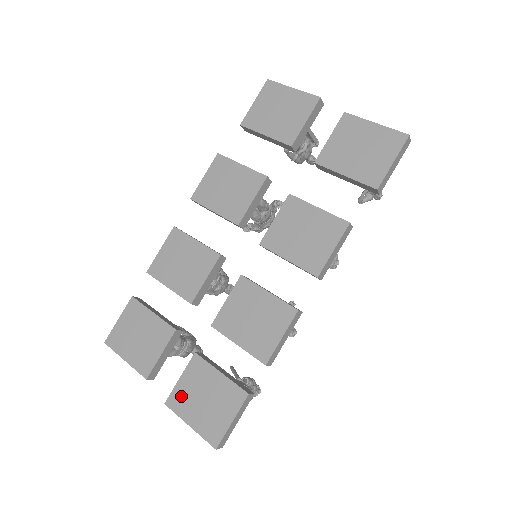
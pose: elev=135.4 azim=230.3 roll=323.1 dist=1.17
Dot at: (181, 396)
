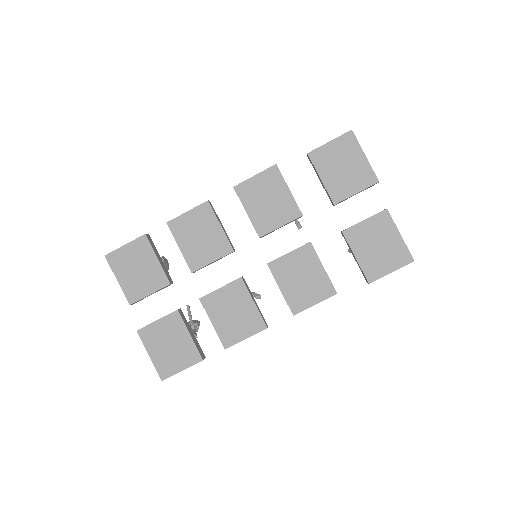
Dot at: (152, 333)
